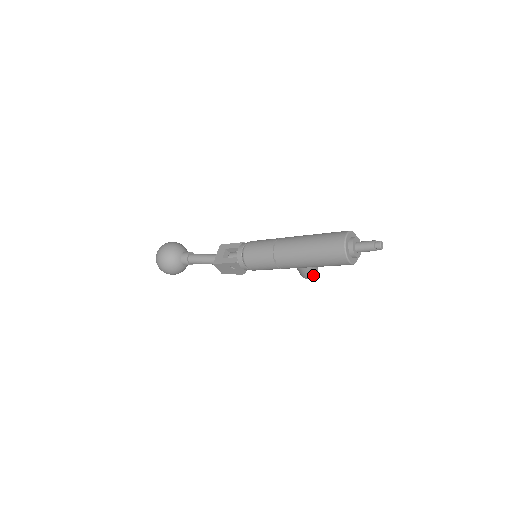
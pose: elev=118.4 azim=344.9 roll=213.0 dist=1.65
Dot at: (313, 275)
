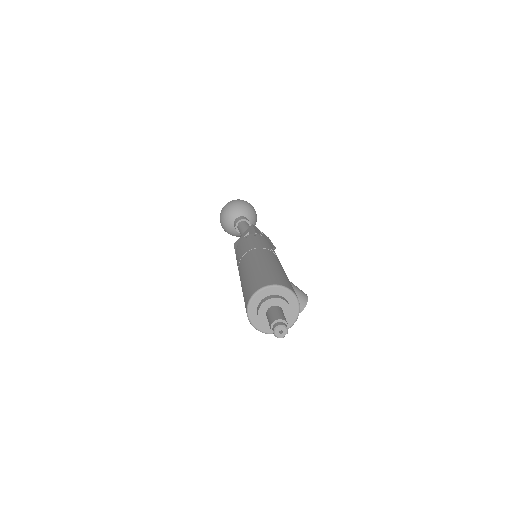
Dot at: occluded
